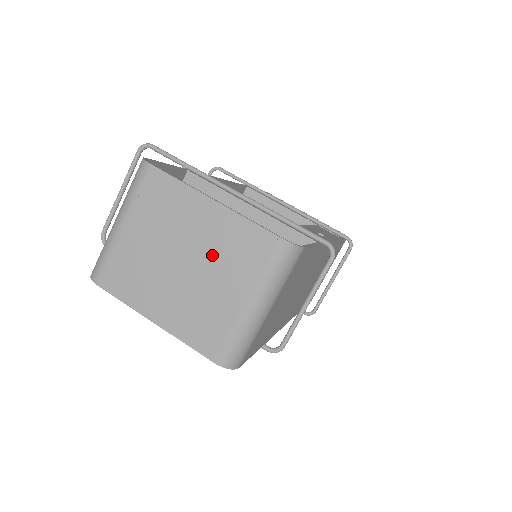
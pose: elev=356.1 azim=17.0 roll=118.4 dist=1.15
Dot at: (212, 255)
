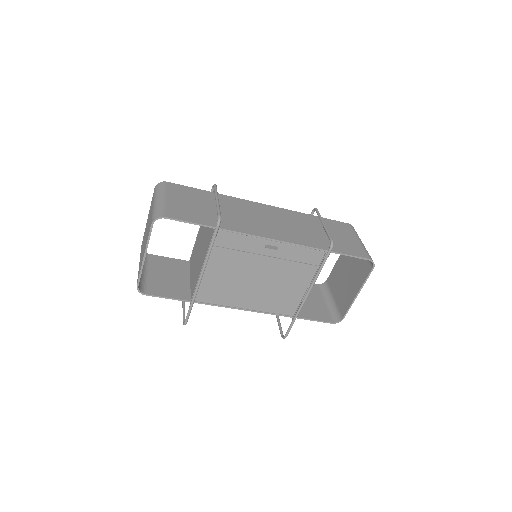
Dot at: occluded
